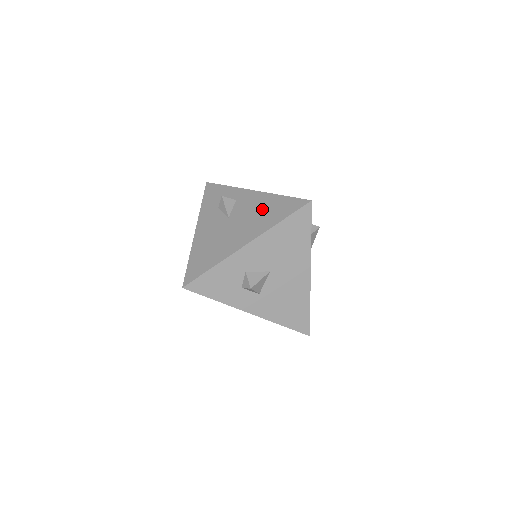
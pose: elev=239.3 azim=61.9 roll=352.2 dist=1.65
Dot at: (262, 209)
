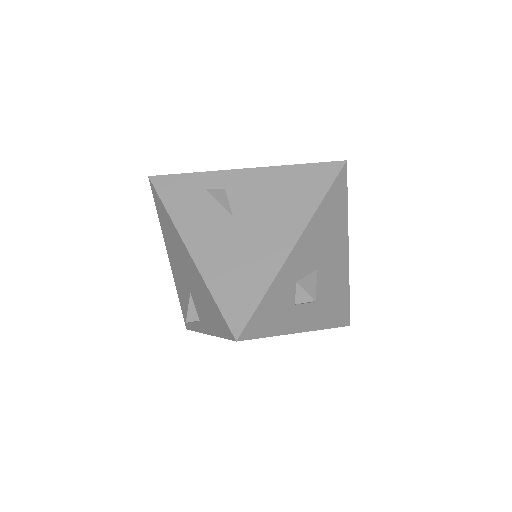
Dot at: (280, 190)
